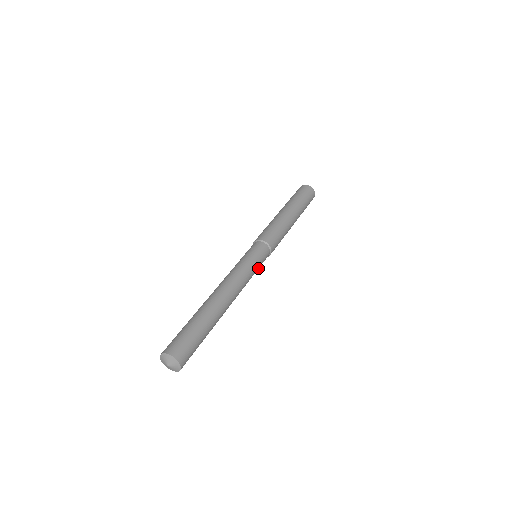
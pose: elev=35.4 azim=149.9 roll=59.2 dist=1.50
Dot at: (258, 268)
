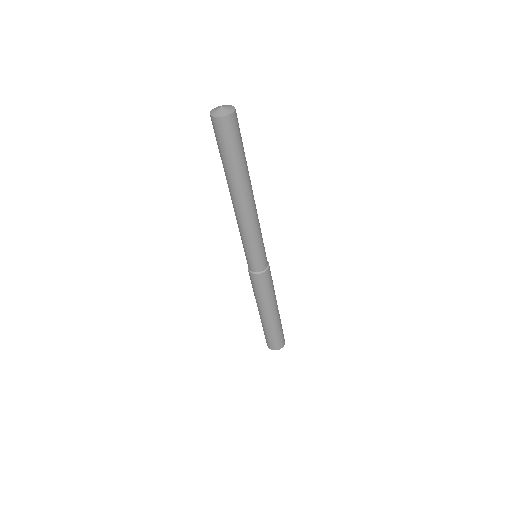
Dot at: (257, 252)
